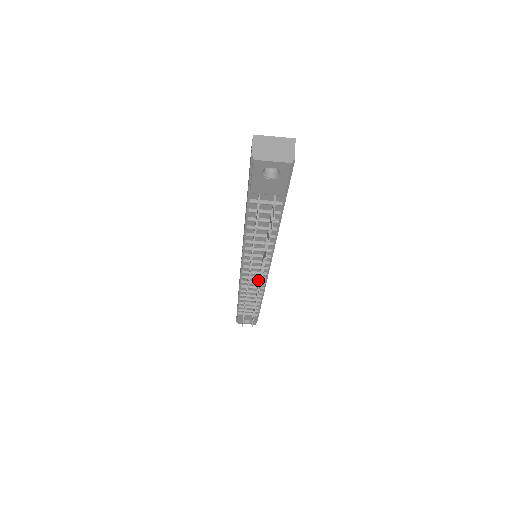
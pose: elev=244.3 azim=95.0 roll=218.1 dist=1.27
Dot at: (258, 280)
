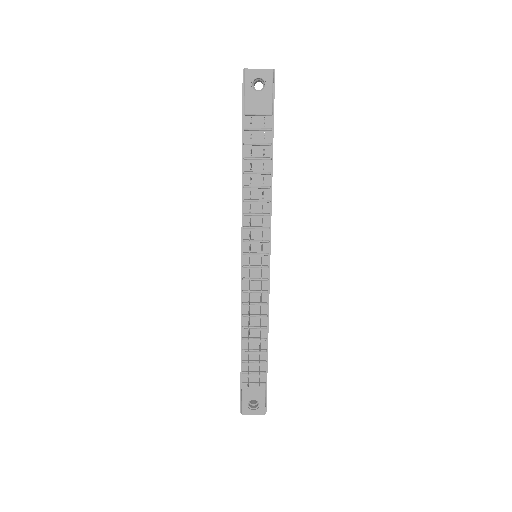
Dot at: (260, 285)
